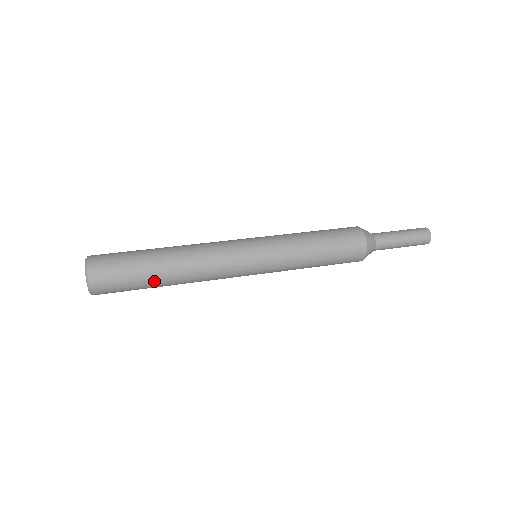
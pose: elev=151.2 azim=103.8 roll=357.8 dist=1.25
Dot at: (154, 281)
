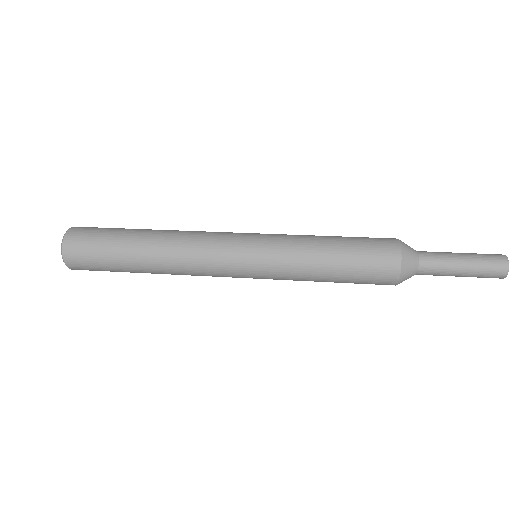
Dot at: (128, 258)
